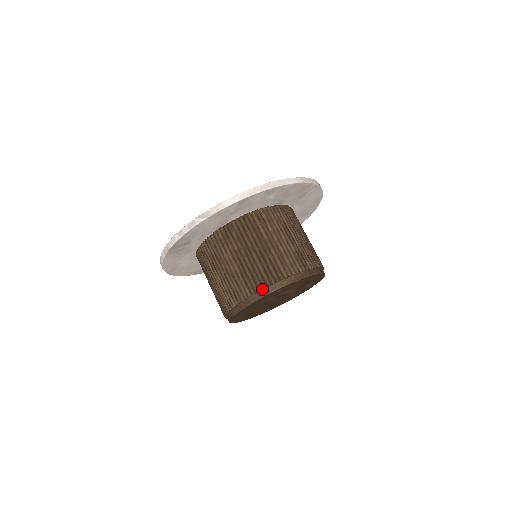
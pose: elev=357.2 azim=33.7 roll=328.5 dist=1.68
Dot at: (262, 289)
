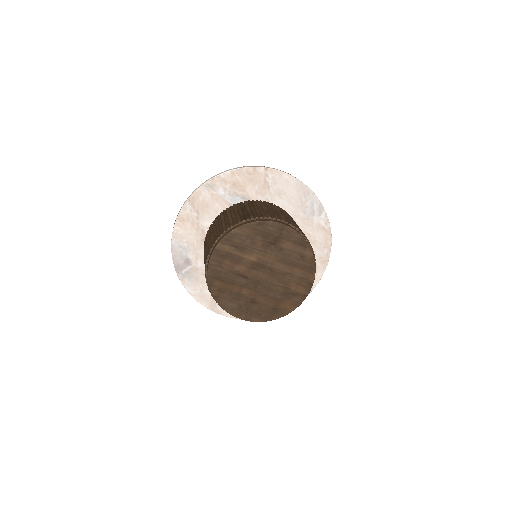
Dot at: (210, 252)
